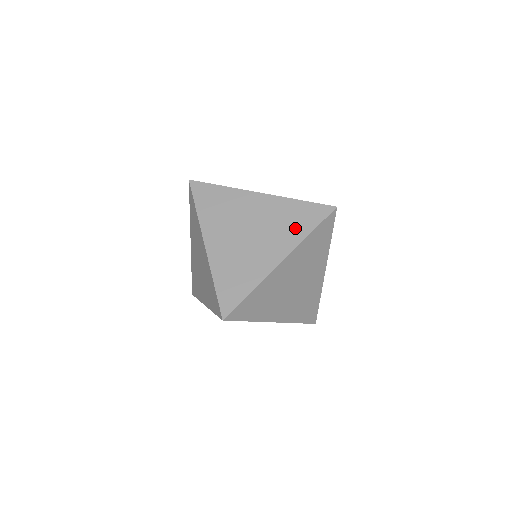
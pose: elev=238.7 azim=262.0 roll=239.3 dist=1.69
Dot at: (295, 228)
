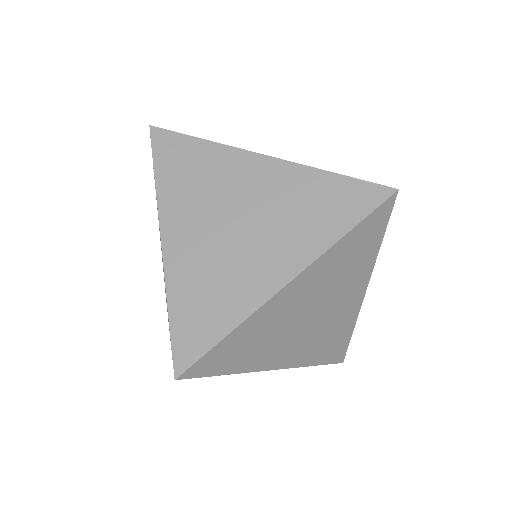
Dot at: (318, 223)
